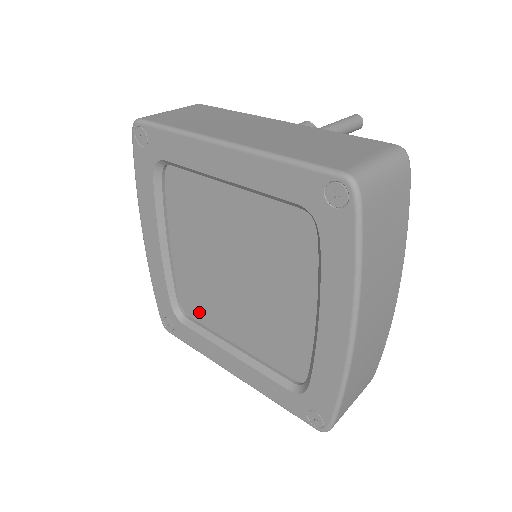
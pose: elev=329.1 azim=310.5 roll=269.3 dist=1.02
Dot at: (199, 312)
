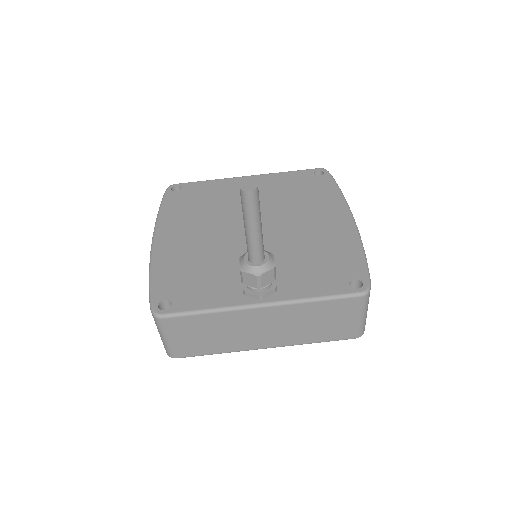
Dot at: occluded
